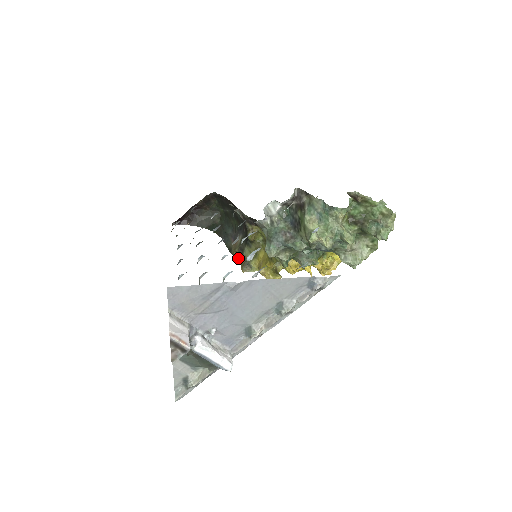
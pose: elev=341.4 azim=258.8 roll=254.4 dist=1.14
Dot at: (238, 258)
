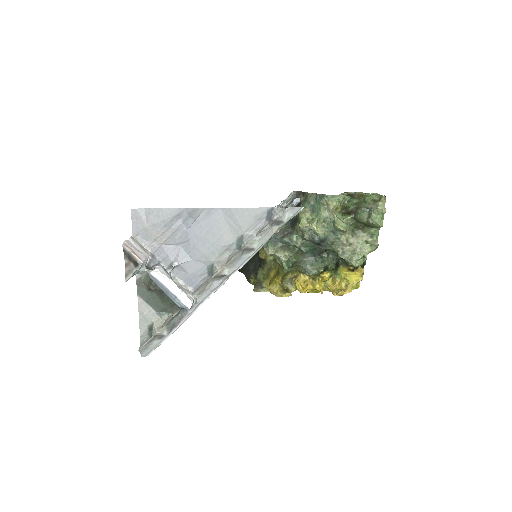
Dot at: (253, 284)
